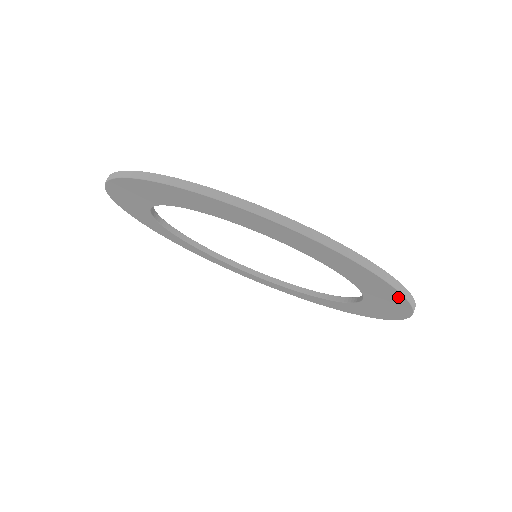
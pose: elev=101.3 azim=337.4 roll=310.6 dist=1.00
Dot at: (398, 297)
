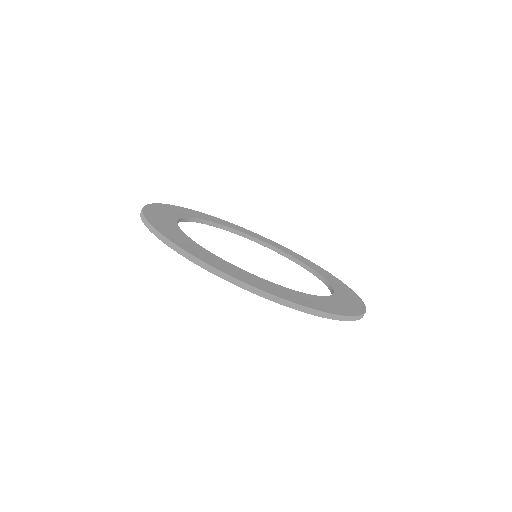
Dot at: occluded
